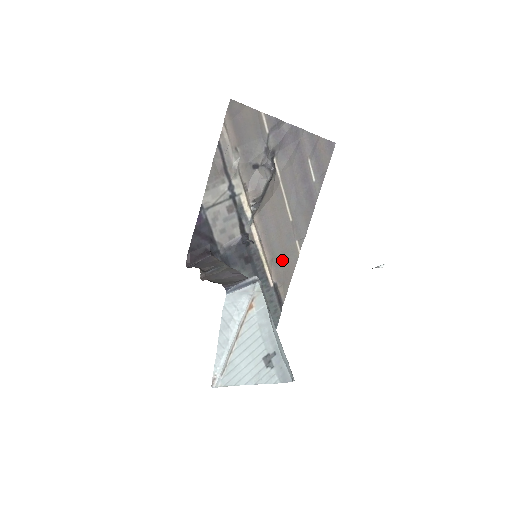
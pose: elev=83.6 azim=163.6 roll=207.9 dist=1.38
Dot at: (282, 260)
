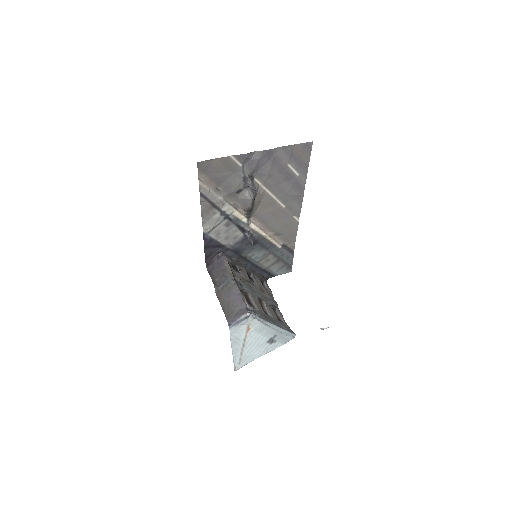
Dot at: (284, 231)
